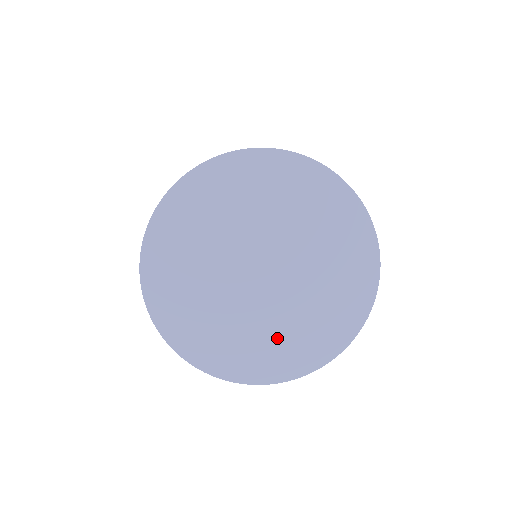
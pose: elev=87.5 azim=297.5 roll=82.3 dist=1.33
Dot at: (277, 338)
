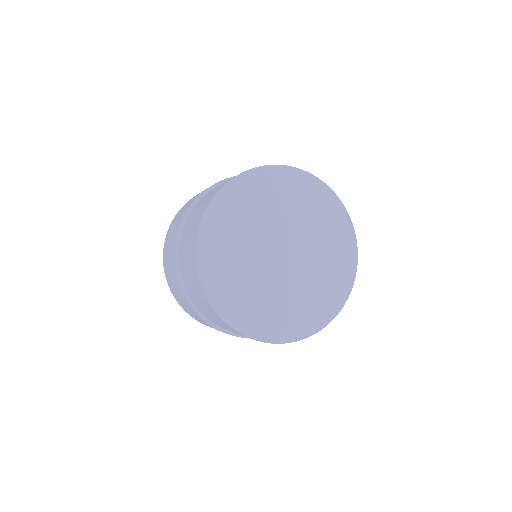
Dot at: (299, 303)
